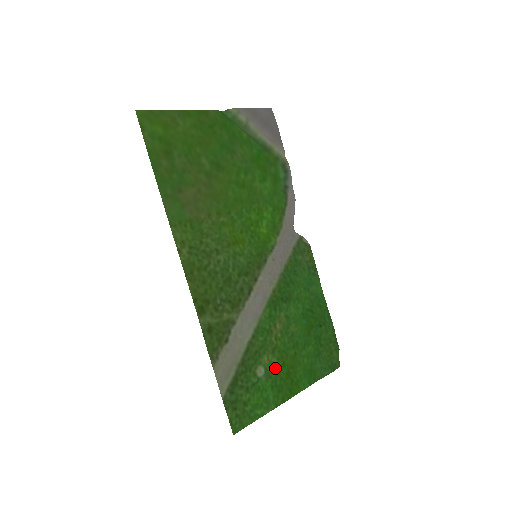
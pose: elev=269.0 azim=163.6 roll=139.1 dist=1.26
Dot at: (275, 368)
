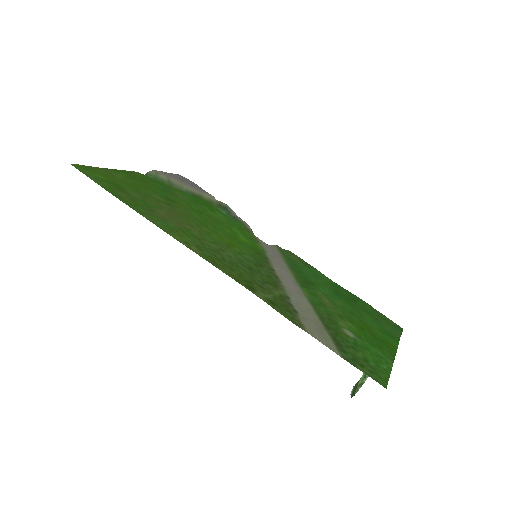
Dot at: (357, 331)
